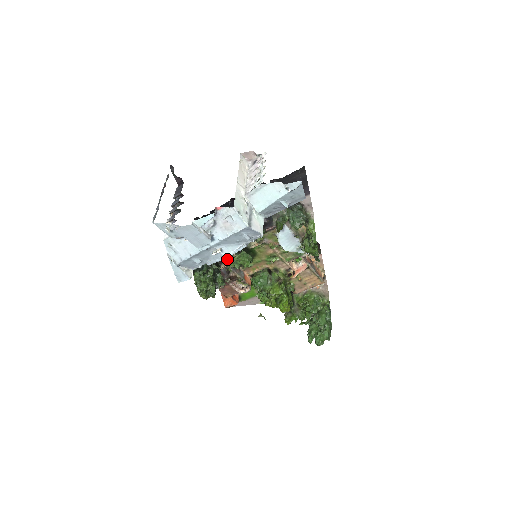
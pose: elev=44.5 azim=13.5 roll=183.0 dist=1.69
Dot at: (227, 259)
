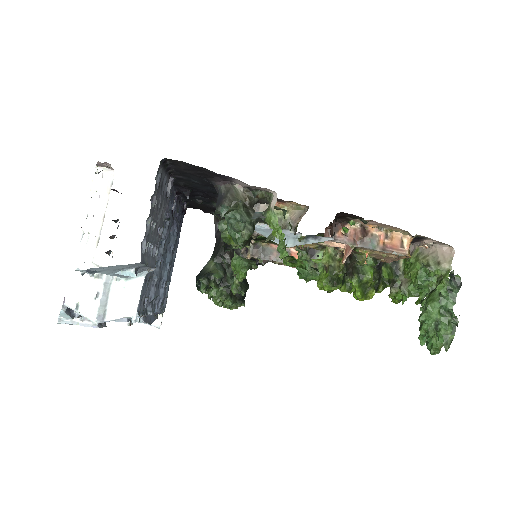
Dot at: (249, 246)
